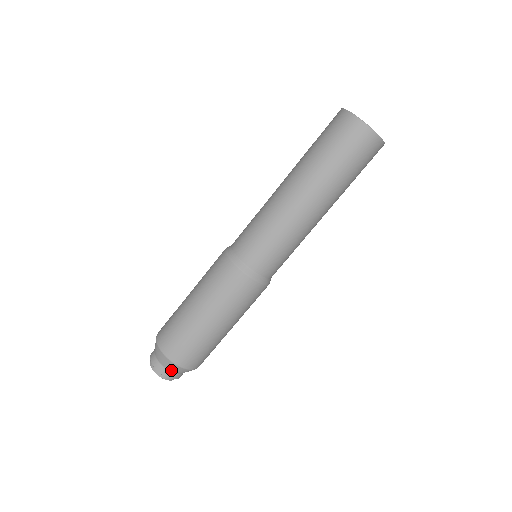
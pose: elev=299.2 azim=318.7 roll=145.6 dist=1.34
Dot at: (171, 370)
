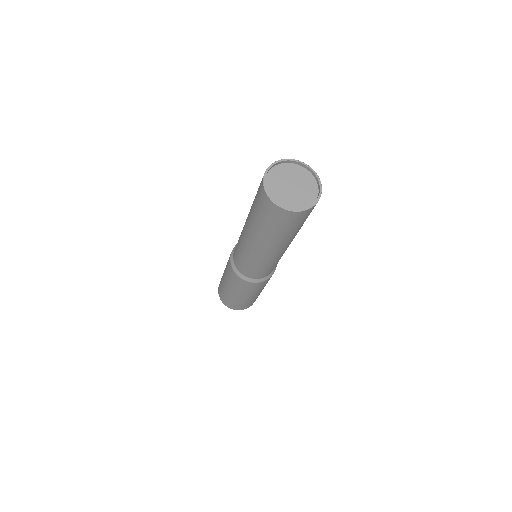
Dot at: occluded
